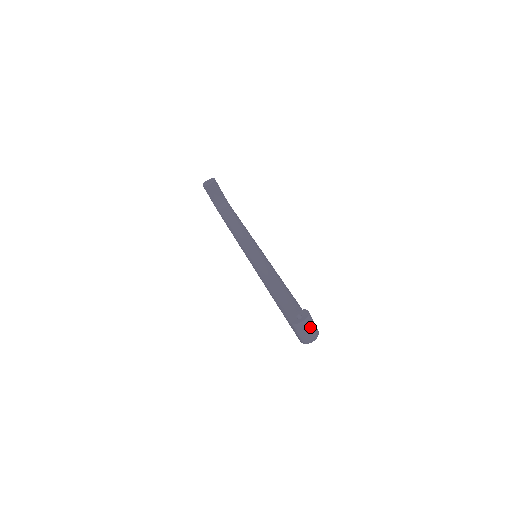
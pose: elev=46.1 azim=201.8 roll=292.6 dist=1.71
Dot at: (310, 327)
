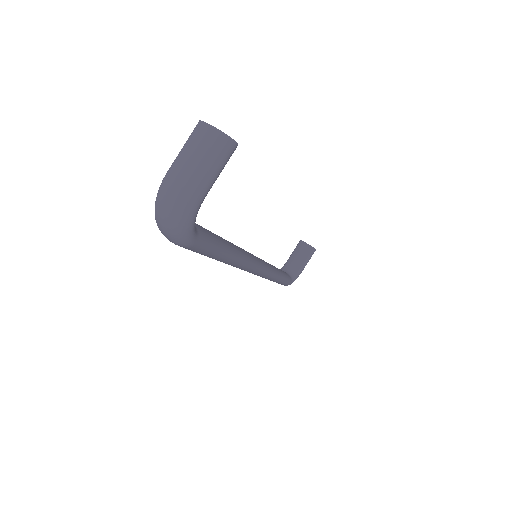
Dot at: (204, 160)
